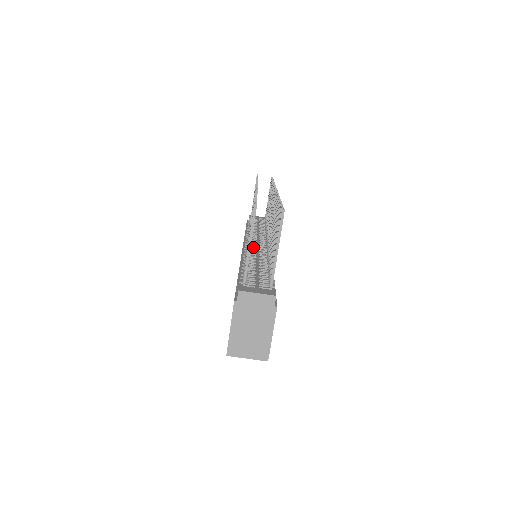
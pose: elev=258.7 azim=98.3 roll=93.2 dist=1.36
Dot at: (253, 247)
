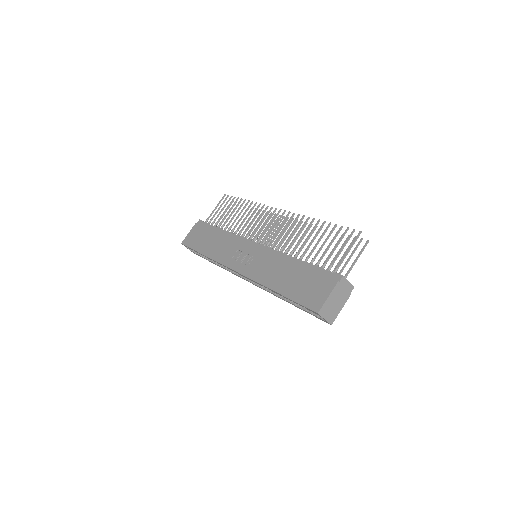
Dot at: occluded
